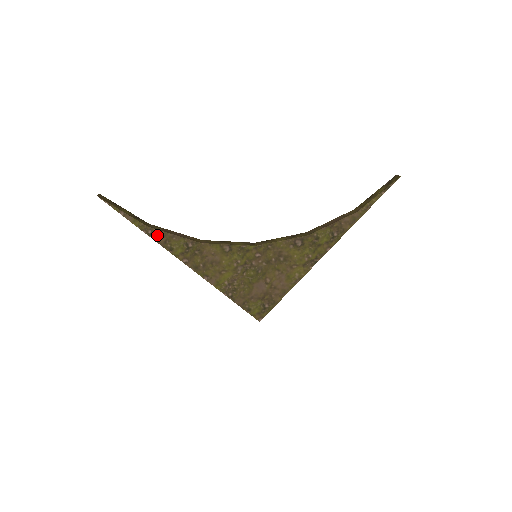
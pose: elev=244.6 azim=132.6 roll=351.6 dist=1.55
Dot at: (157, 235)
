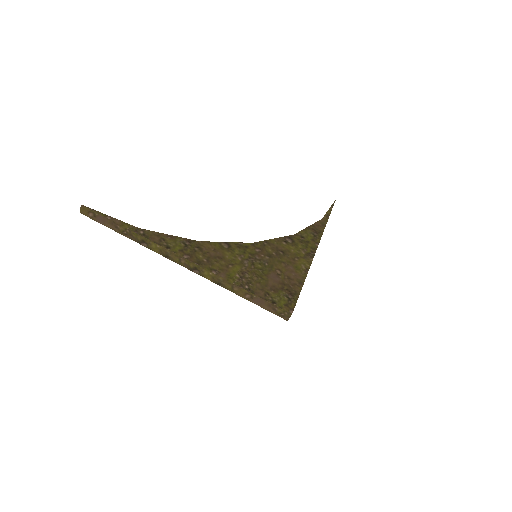
Dot at: (150, 235)
